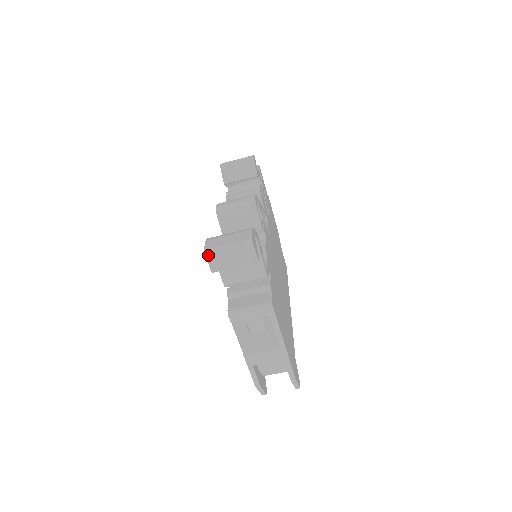
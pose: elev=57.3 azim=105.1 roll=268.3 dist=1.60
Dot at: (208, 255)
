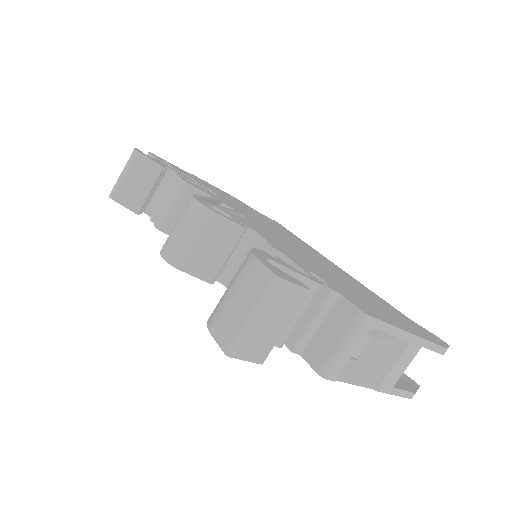
Dot at: (237, 354)
